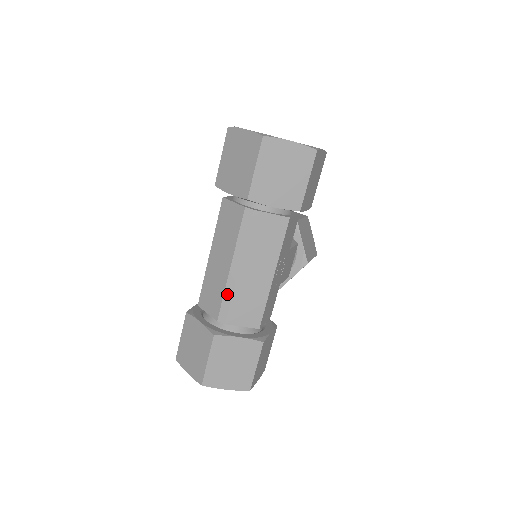
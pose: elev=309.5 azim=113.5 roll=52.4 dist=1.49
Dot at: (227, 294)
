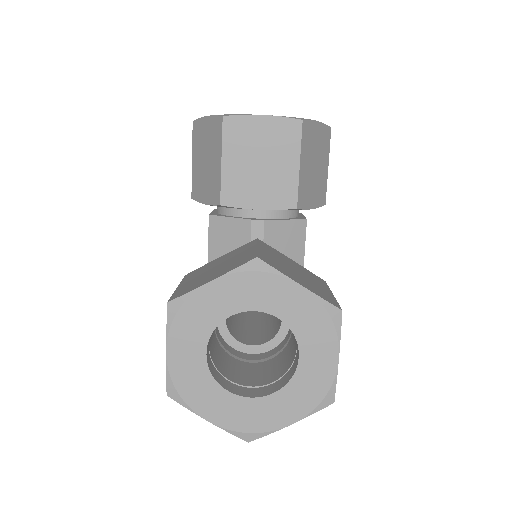
Dot at: occluded
